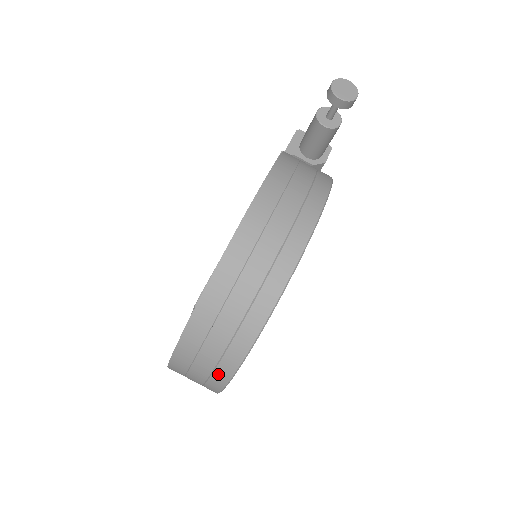
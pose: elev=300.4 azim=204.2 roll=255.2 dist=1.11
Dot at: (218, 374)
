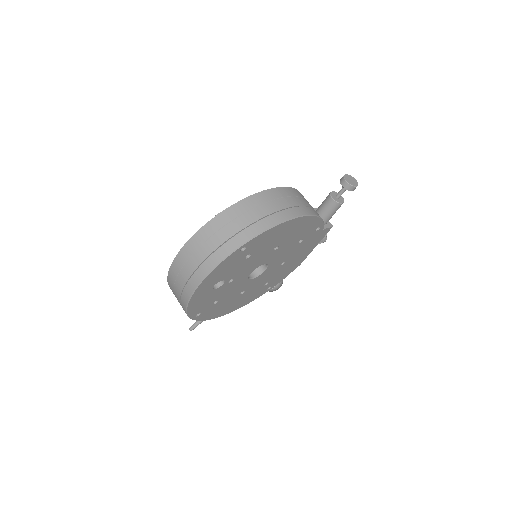
Dot at: (202, 268)
